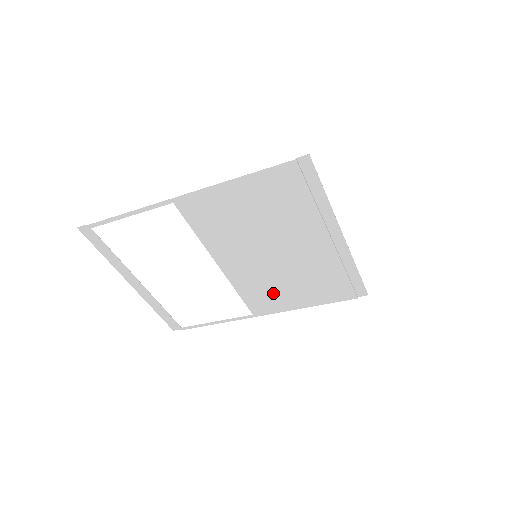
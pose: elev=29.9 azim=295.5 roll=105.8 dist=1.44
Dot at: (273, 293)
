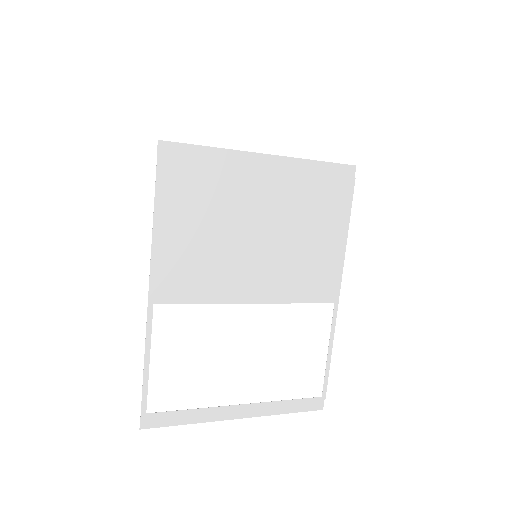
Dot at: (313, 265)
